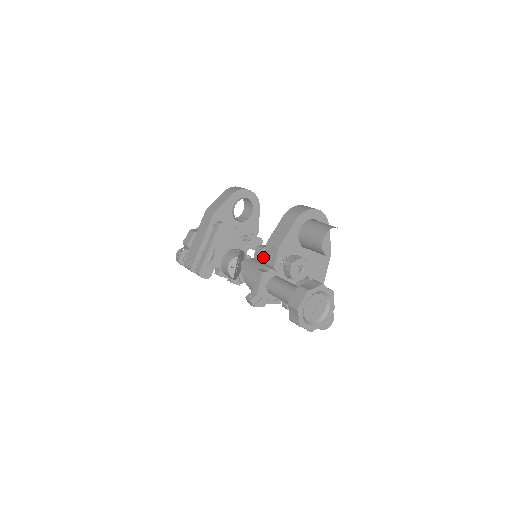
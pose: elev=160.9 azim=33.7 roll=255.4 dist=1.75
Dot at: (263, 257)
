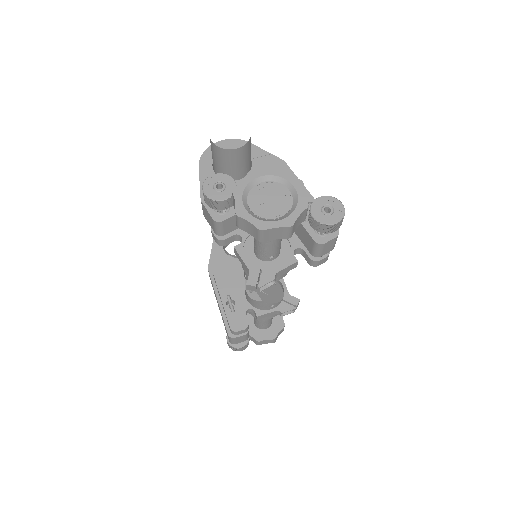
Dot at: occluded
